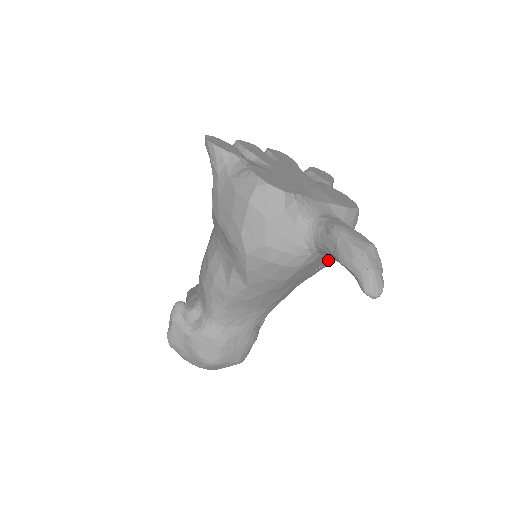
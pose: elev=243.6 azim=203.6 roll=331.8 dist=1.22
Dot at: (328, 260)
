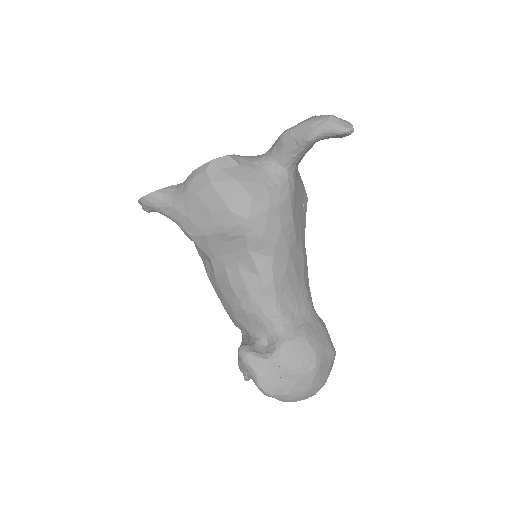
Dot at: (302, 195)
